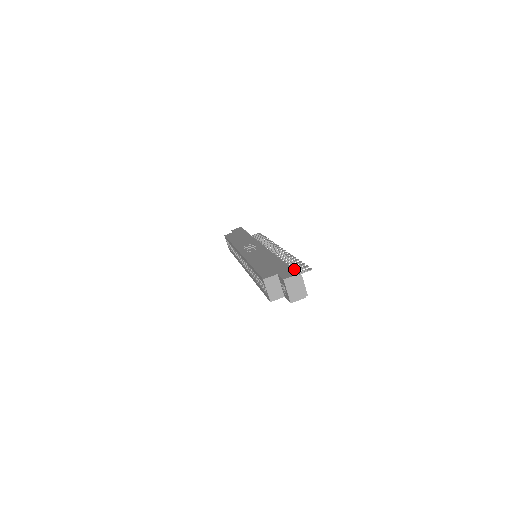
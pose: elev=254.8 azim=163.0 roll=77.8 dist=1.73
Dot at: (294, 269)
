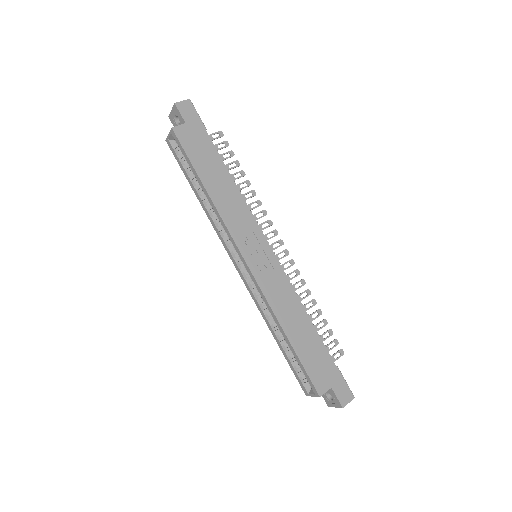
Dot at: (344, 379)
